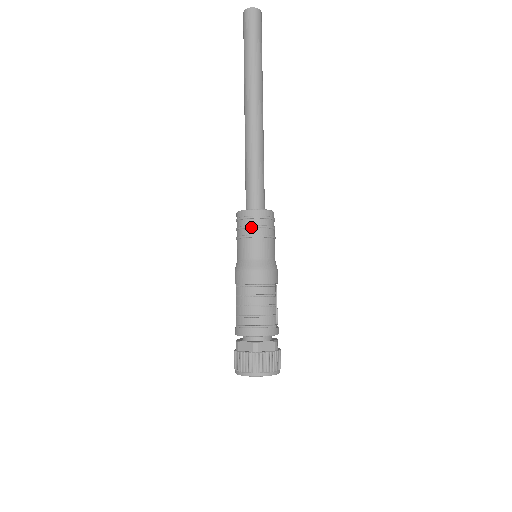
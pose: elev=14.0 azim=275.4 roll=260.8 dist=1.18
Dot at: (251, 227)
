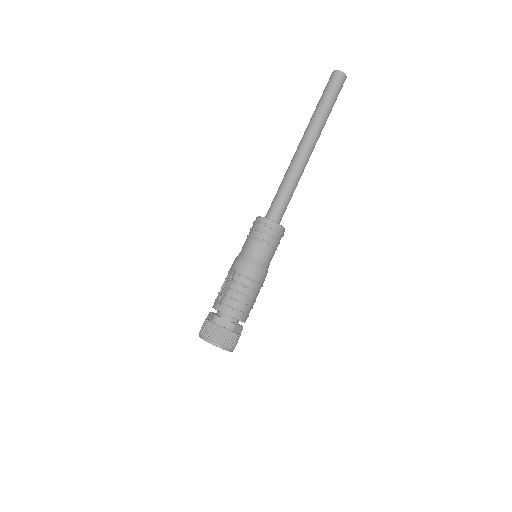
Dot at: (271, 236)
